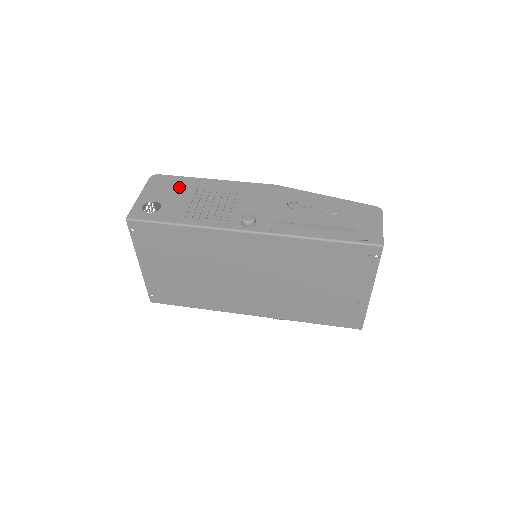
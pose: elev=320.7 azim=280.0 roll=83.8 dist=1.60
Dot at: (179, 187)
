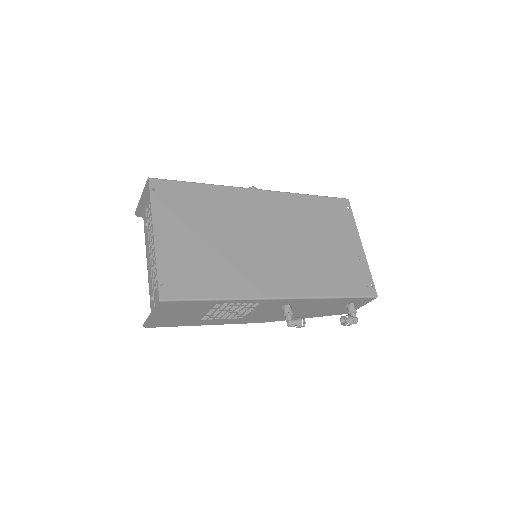
Dot at: occluded
